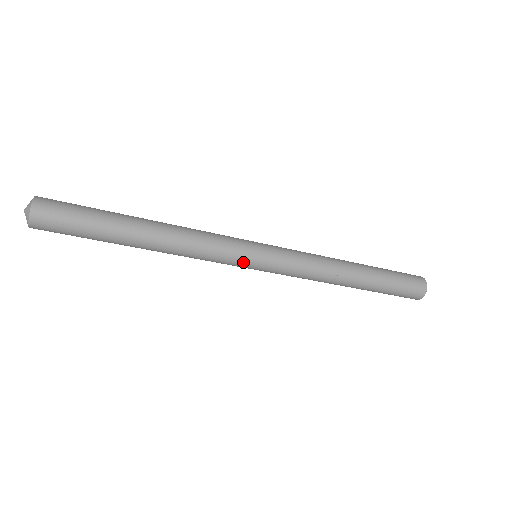
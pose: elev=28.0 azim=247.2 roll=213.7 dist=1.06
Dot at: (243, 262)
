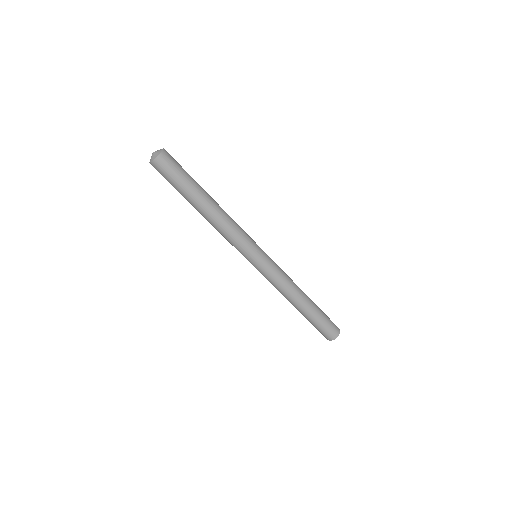
Dot at: (246, 255)
